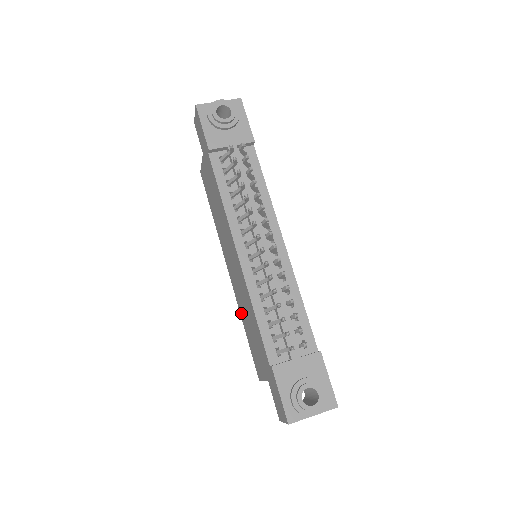
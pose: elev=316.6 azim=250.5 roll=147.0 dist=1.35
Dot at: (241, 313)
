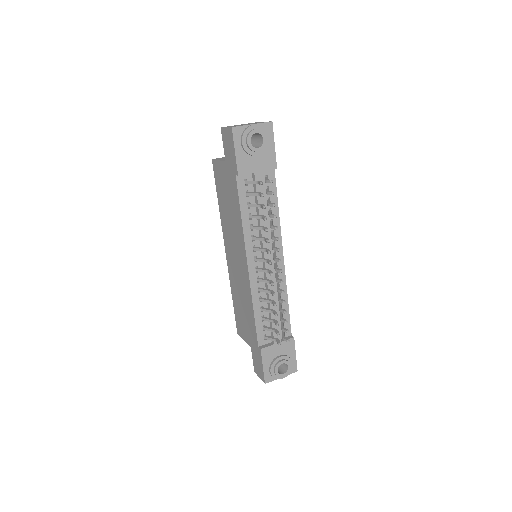
Dot at: (232, 288)
